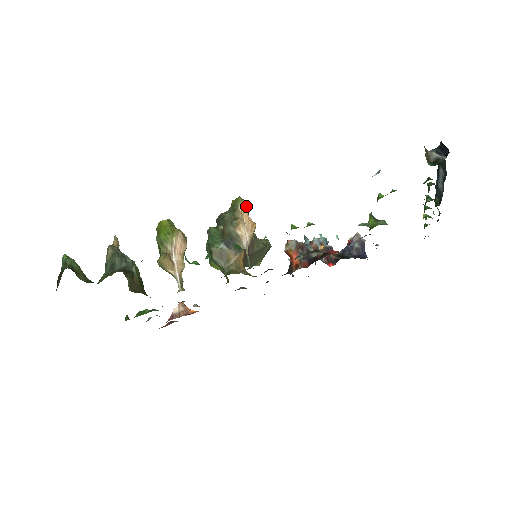
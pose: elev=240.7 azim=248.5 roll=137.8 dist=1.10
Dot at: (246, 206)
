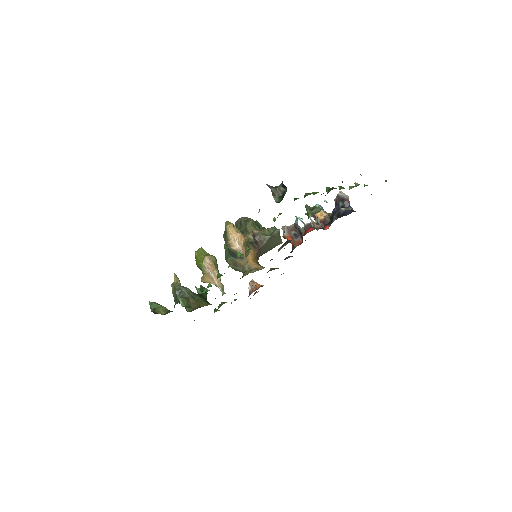
Dot at: (232, 227)
